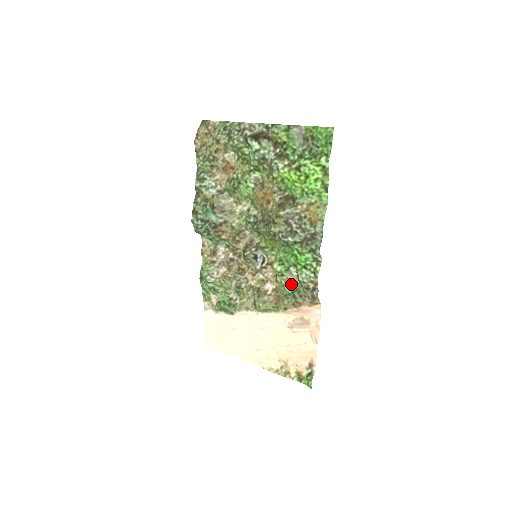
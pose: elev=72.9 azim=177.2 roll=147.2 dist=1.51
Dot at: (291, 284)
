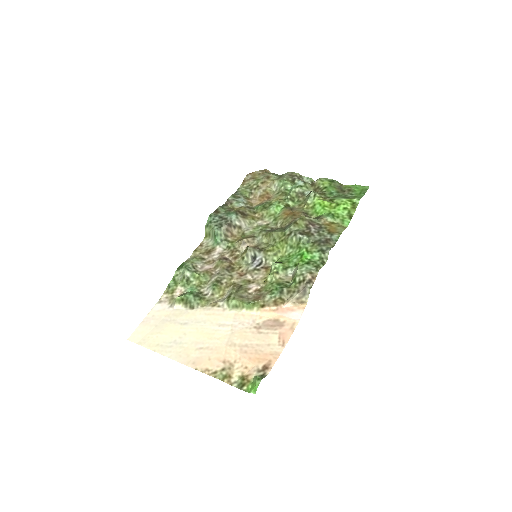
Dot at: (282, 282)
